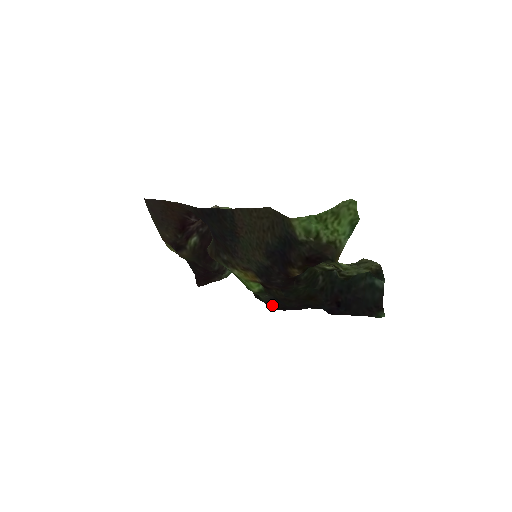
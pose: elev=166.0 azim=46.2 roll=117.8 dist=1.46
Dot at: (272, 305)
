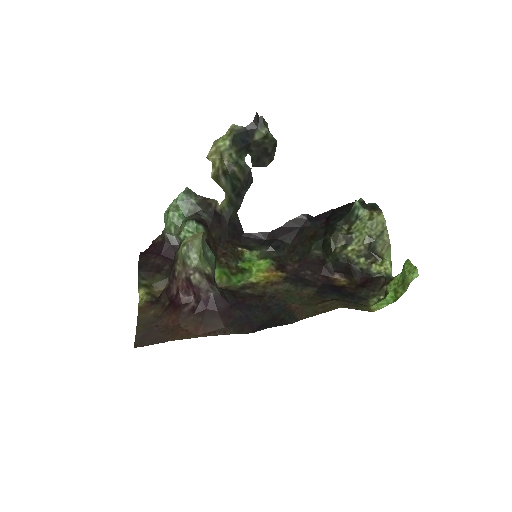
Dot at: (265, 243)
